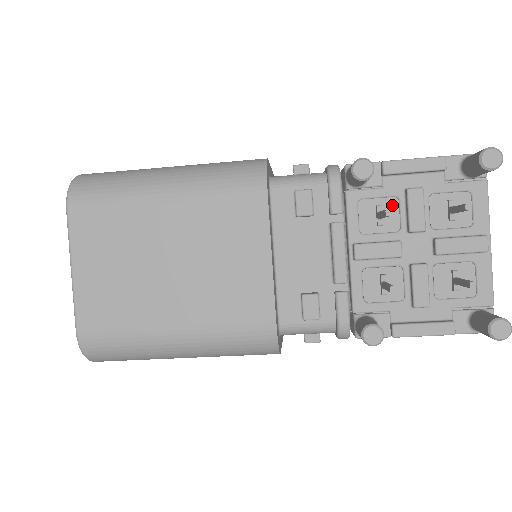
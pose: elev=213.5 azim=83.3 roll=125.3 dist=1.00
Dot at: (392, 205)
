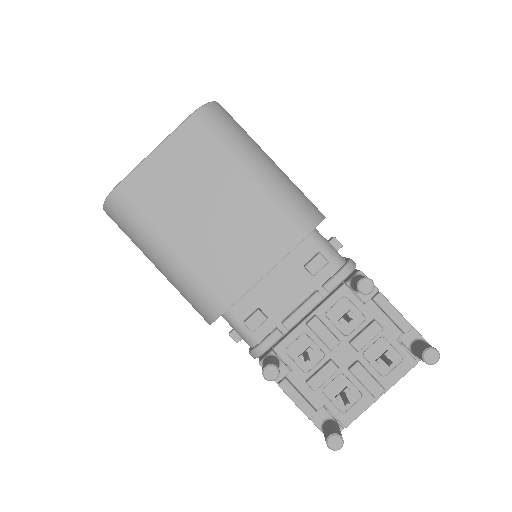
Dot at: (358, 319)
